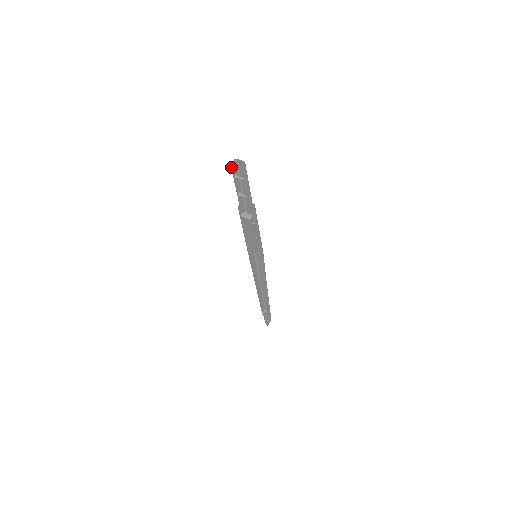
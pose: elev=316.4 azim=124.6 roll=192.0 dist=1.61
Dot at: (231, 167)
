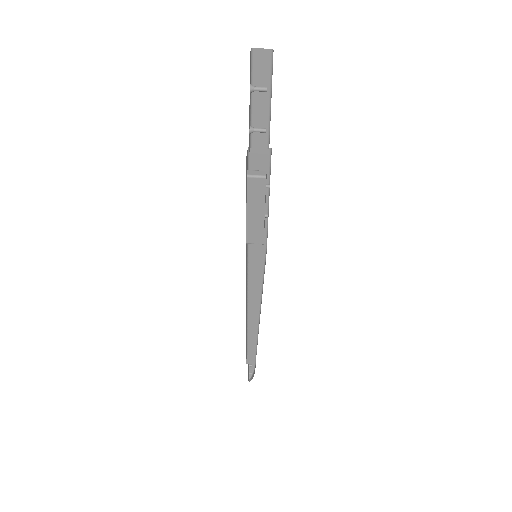
Dot at: occluded
